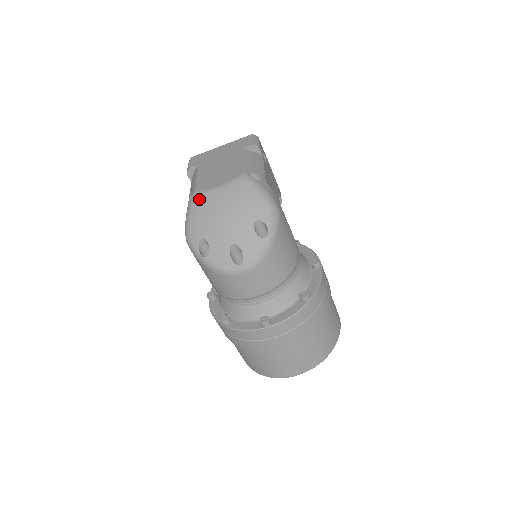
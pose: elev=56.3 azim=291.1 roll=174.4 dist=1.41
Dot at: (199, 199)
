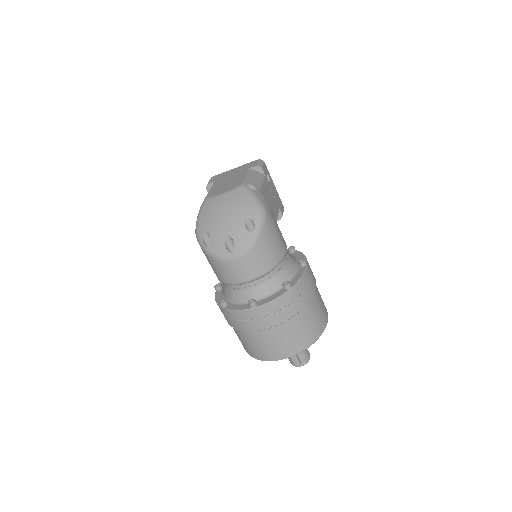
Dot at: (207, 203)
